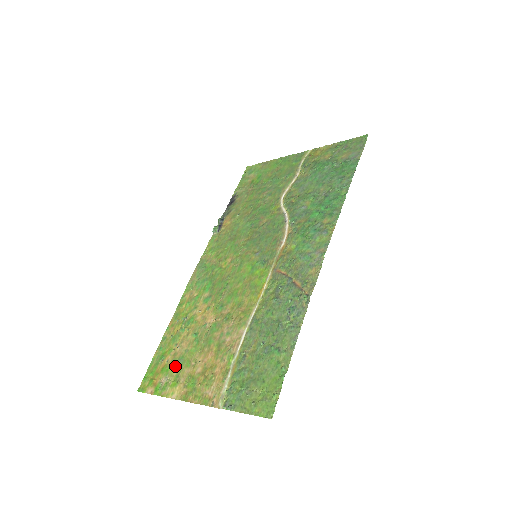
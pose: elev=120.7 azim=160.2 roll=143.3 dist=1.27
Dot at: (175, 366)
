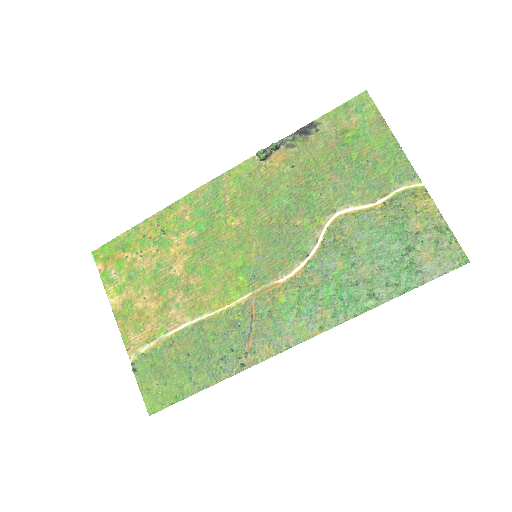
Dot at: (127, 274)
